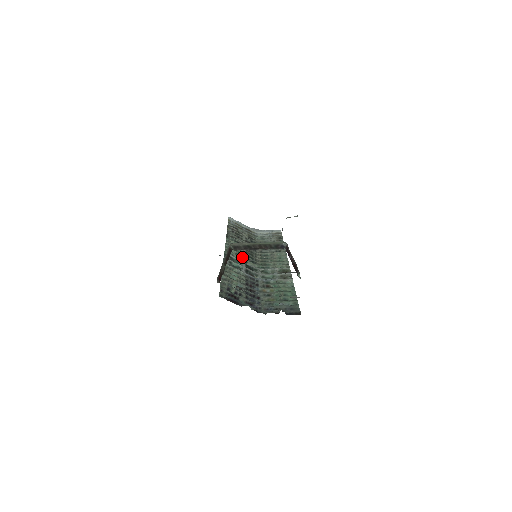
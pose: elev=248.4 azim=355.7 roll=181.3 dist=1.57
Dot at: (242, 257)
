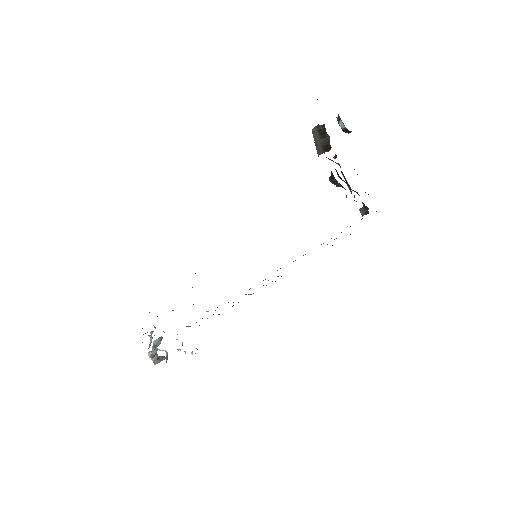
Dot at: occluded
